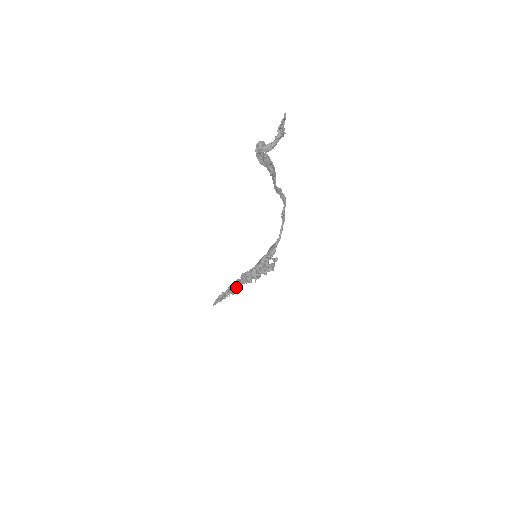
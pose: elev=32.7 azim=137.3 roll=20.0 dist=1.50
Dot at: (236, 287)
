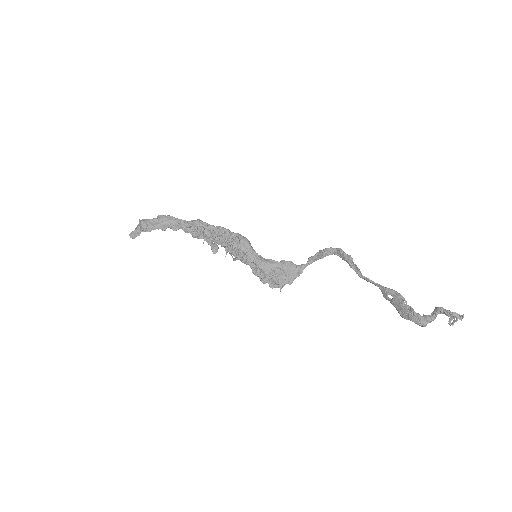
Dot at: (173, 227)
